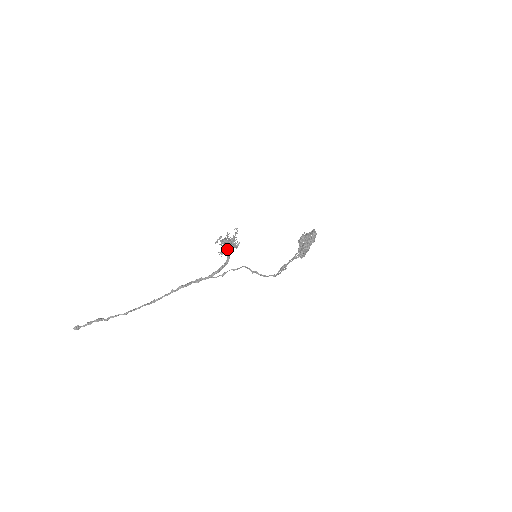
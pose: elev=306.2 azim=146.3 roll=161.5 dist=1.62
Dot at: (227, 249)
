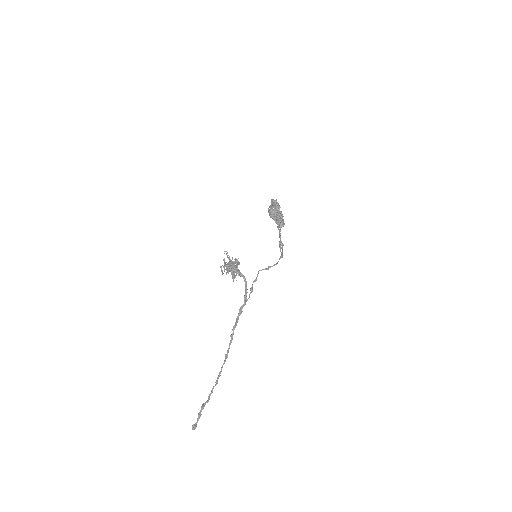
Dot at: (235, 271)
